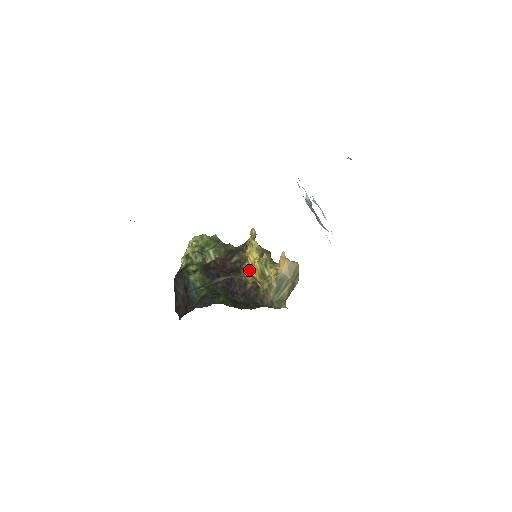
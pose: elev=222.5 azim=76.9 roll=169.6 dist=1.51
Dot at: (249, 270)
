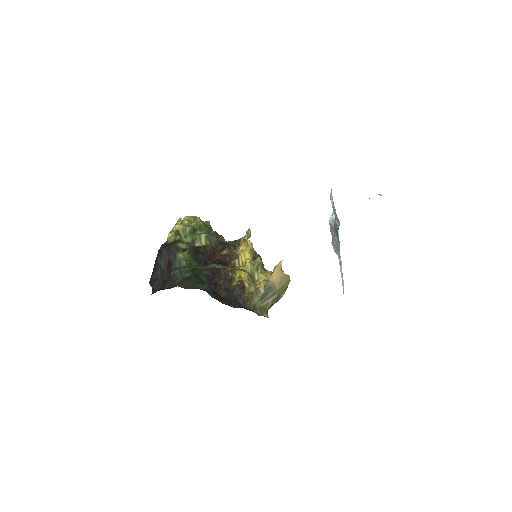
Dot at: (238, 268)
